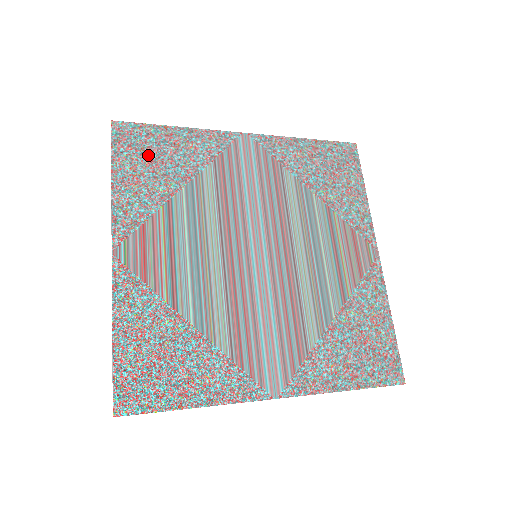
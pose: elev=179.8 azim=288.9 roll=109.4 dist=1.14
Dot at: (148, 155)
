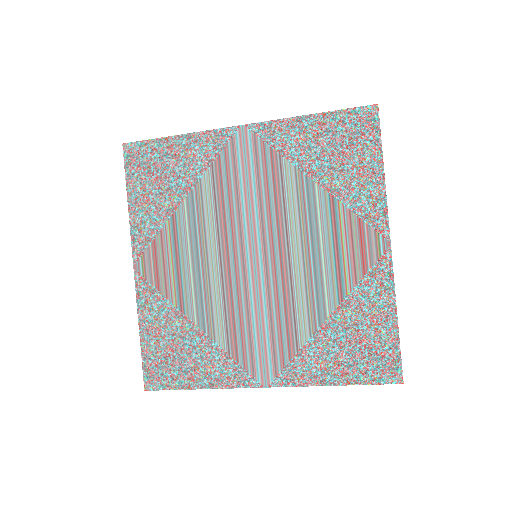
Dot at: (154, 172)
